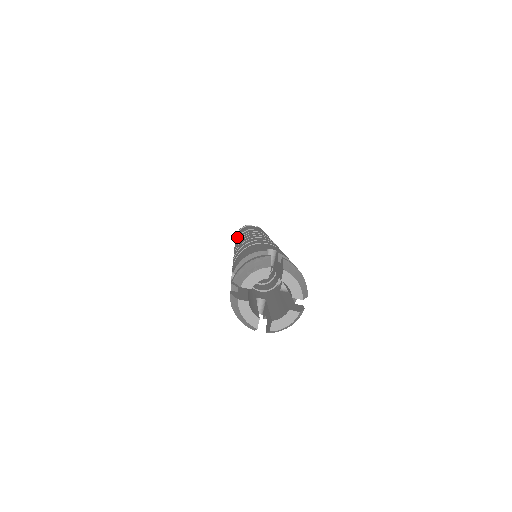
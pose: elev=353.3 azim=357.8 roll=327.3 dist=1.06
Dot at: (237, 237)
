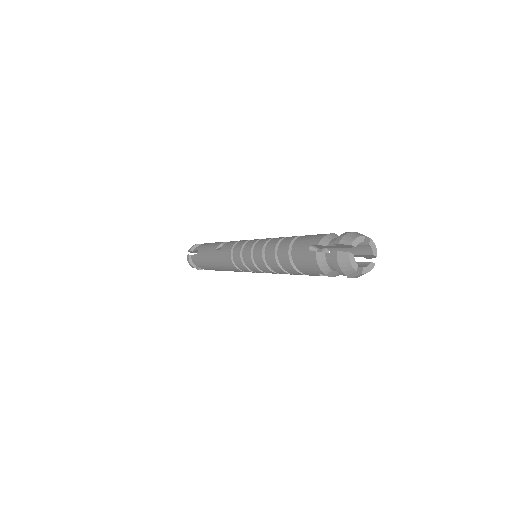
Dot at: (217, 246)
